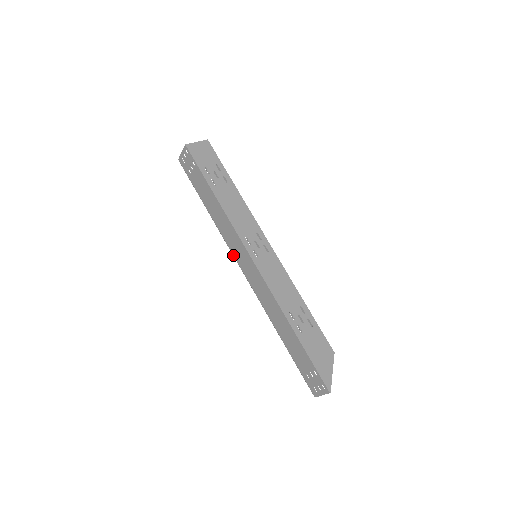
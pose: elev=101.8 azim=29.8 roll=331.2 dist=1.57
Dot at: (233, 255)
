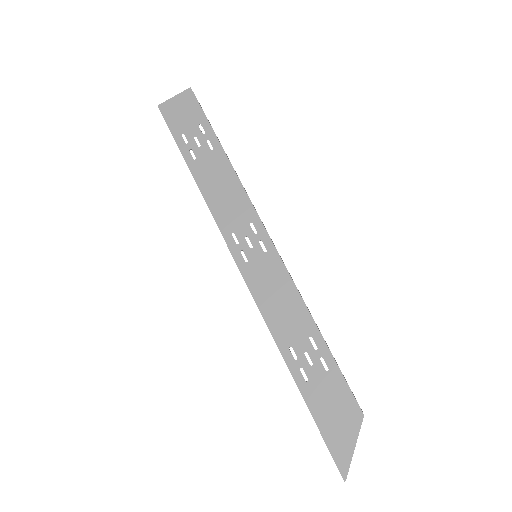
Dot at: occluded
